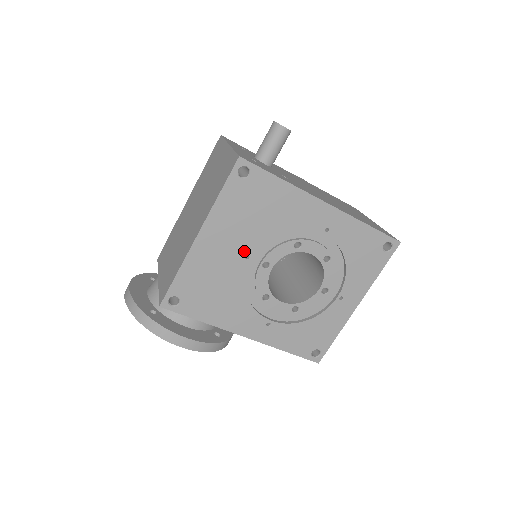
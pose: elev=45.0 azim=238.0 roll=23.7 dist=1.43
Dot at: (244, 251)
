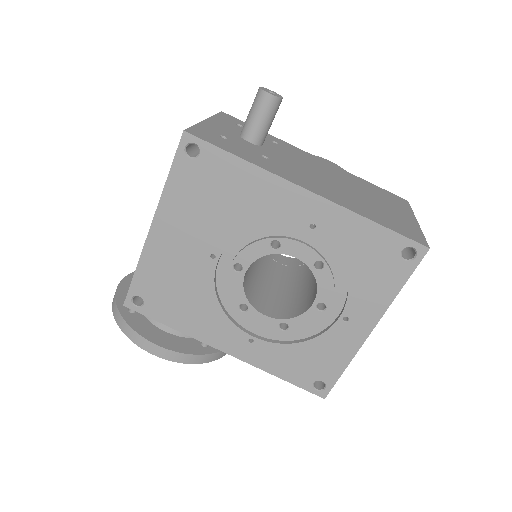
Dot at: (207, 249)
